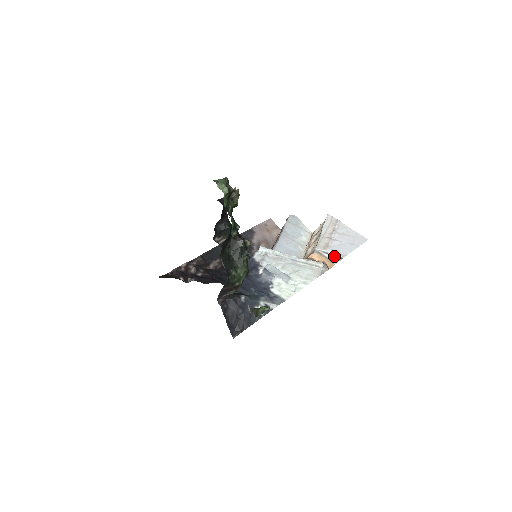
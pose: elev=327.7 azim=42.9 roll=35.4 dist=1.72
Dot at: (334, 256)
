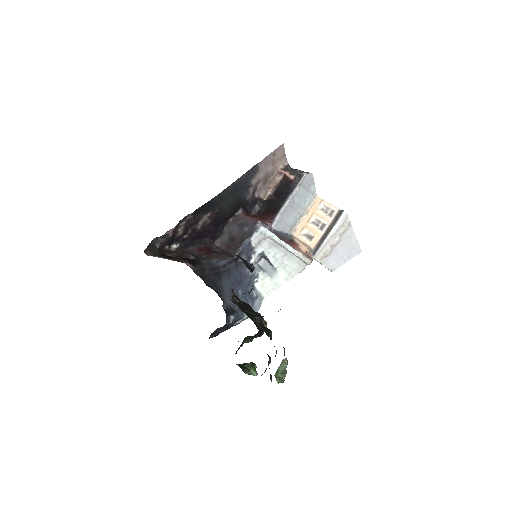
Dot at: occluded
